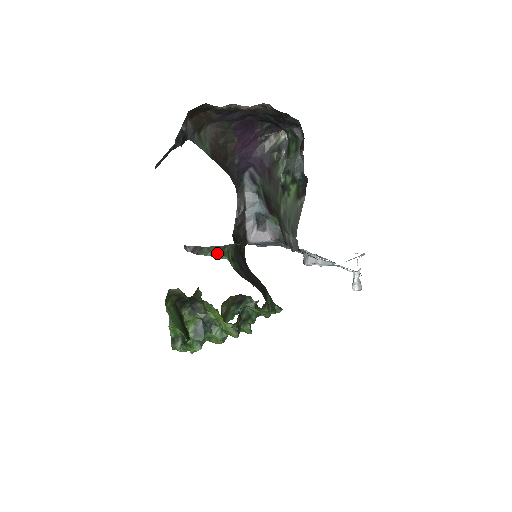
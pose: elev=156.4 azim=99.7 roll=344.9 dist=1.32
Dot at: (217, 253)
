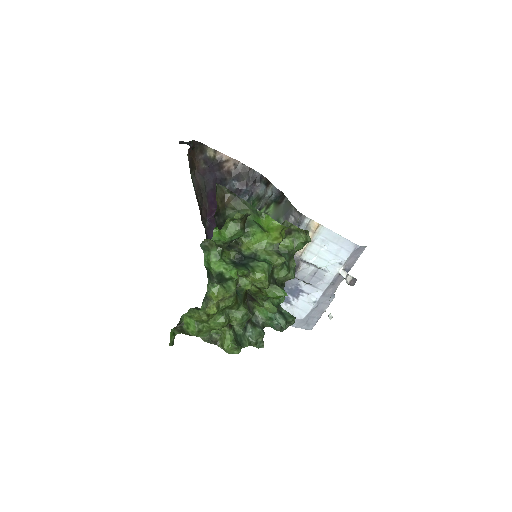
Dot at: occluded
